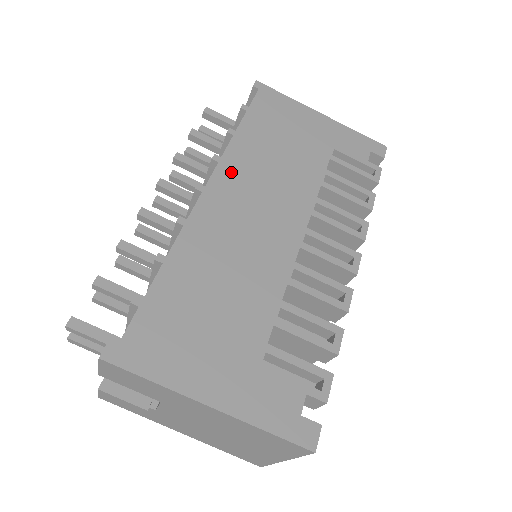
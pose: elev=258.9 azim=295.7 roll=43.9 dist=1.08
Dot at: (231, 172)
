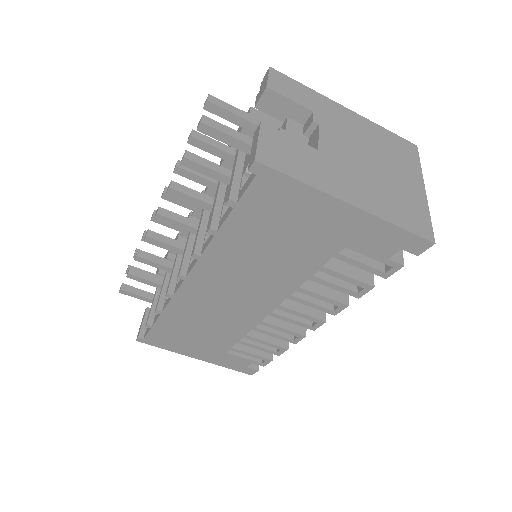
Dot at: (211, 268)
